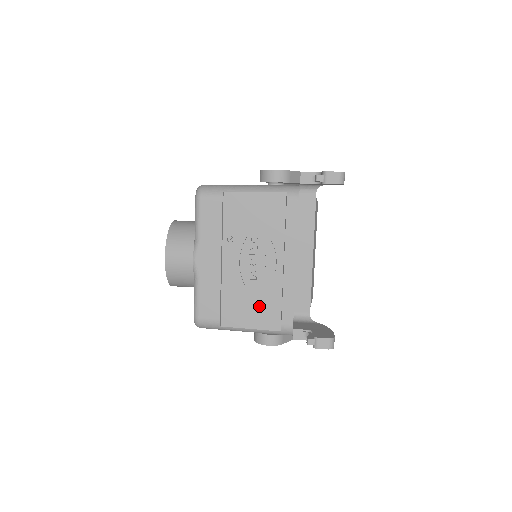
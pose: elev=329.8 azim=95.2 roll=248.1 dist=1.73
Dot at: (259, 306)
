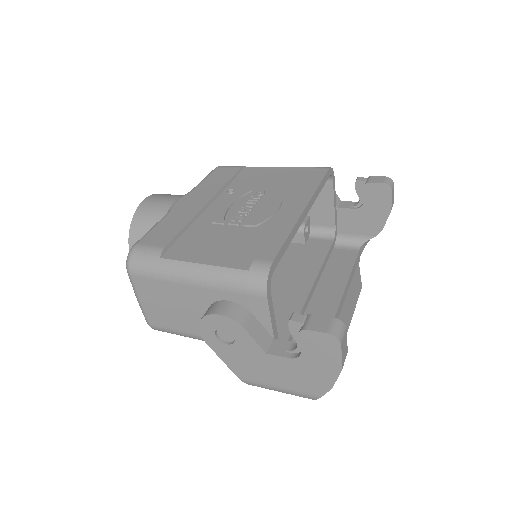
Dot at: (231, 243)
